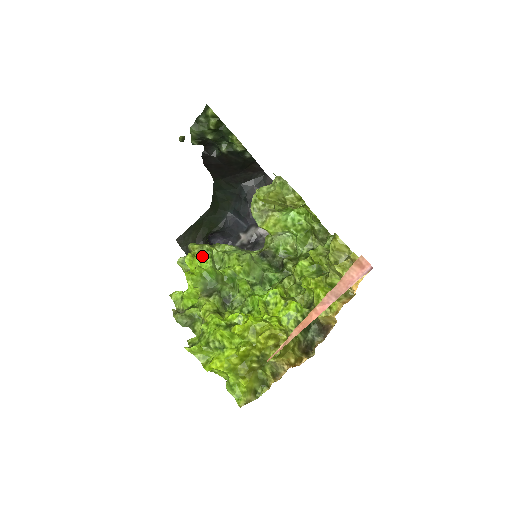
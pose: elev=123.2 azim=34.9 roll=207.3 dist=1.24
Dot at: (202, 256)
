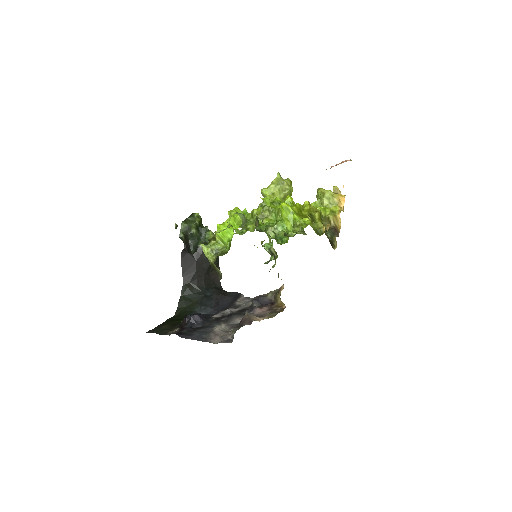
Dot at: occluded
